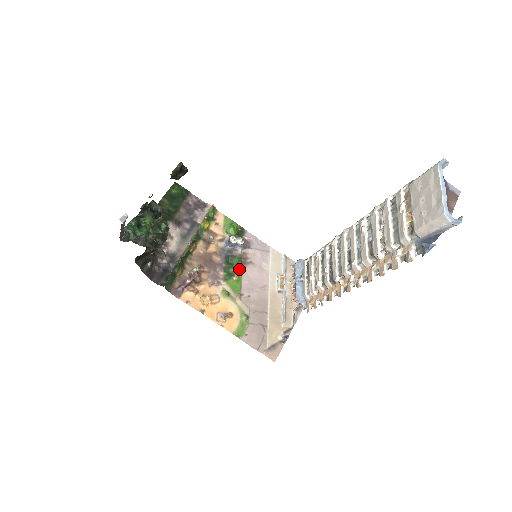
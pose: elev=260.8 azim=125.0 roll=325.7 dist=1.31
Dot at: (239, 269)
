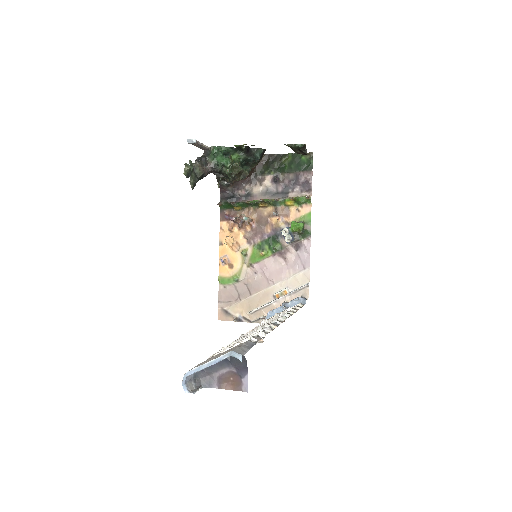
Dot at: (271, 252)
